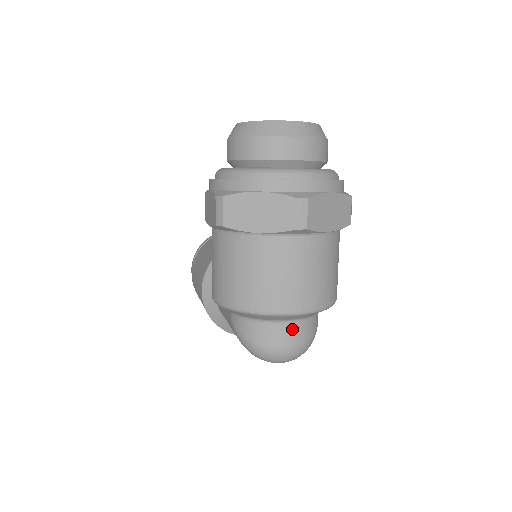
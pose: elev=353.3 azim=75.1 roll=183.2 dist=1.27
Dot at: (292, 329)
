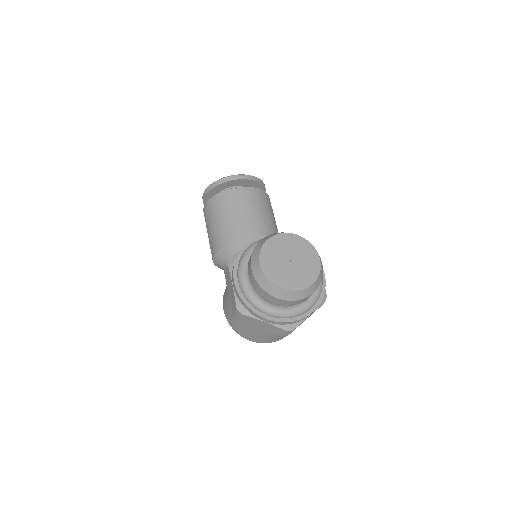
Dot at: occluded
